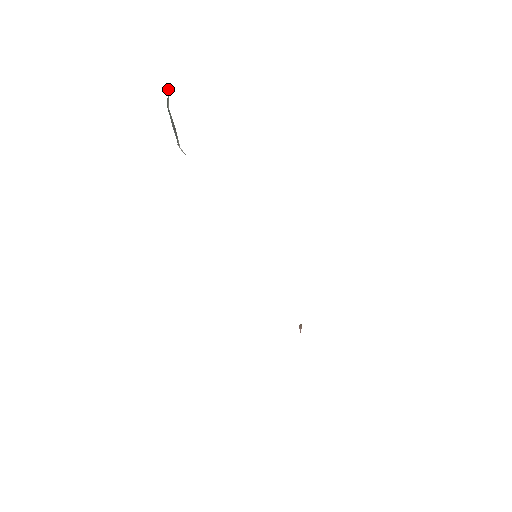
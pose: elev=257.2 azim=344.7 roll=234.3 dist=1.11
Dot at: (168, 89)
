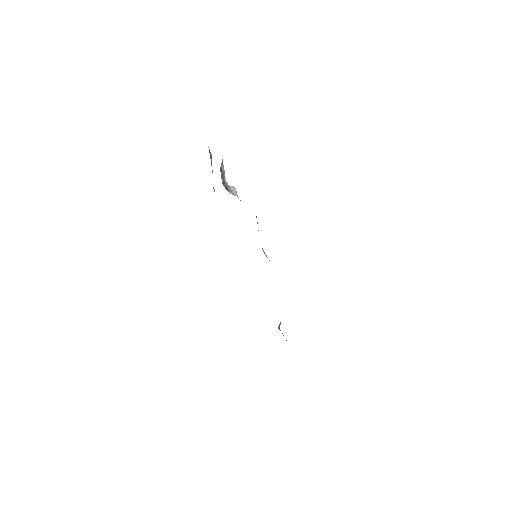
Dot at: (222, 161)
